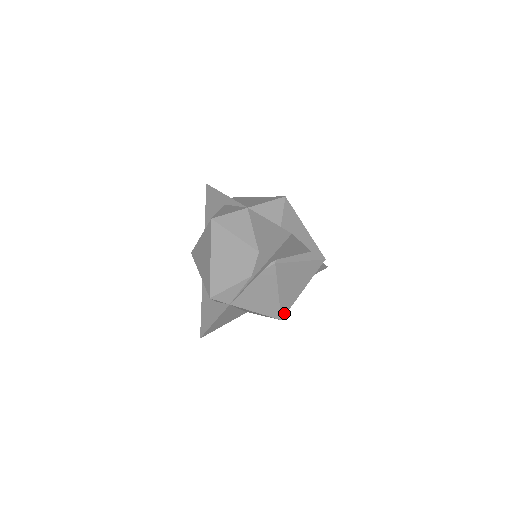
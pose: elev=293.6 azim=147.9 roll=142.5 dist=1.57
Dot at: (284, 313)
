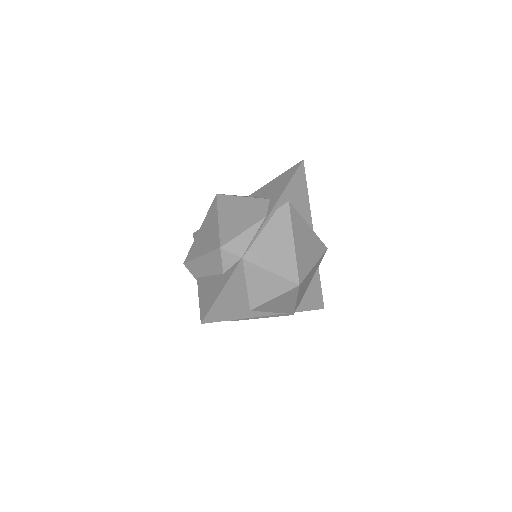
Dot at: (301, 278)
